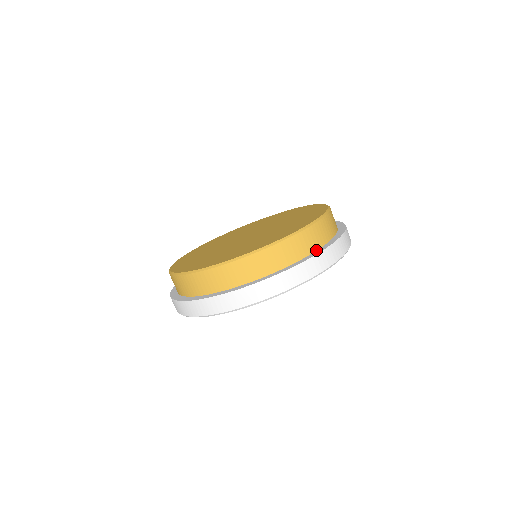
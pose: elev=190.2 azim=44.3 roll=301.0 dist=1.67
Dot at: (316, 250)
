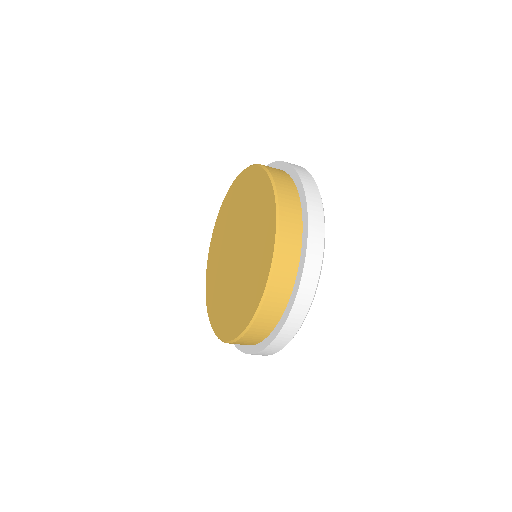
Dot at: (297, 269)
